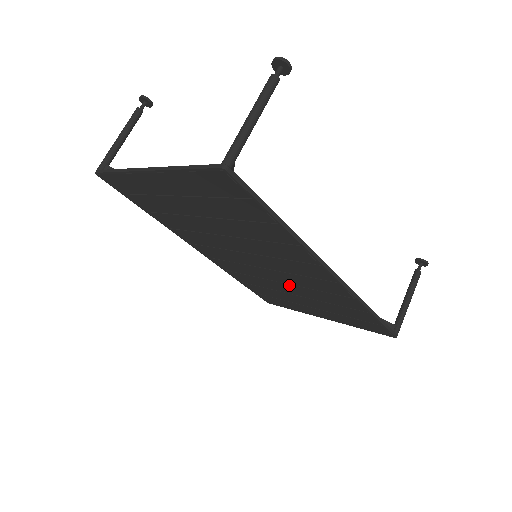
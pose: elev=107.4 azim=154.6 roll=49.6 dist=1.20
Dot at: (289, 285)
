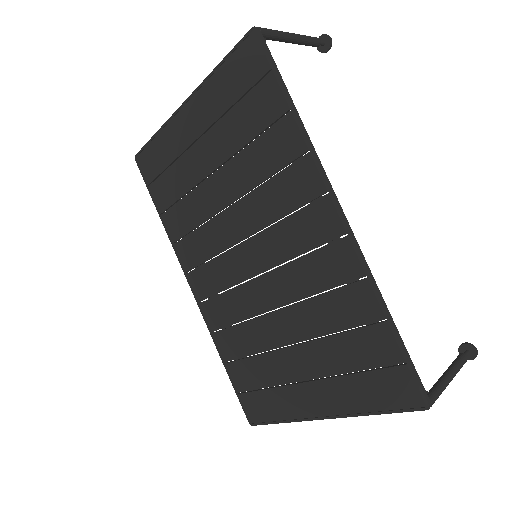
Dot at: (285, 310)
